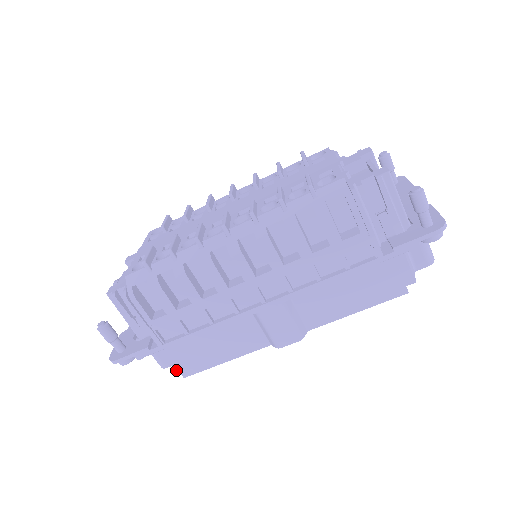
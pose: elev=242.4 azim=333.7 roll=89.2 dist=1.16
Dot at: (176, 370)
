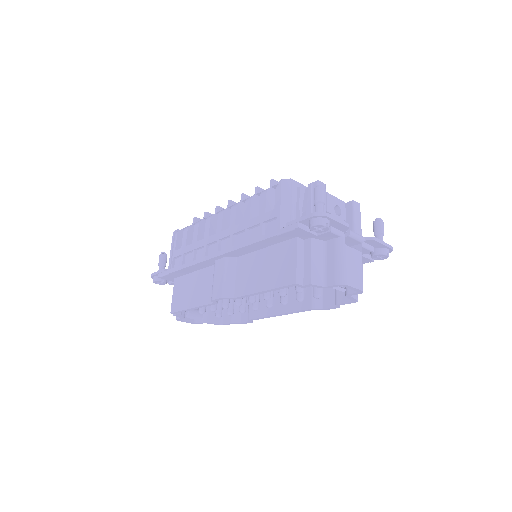
Dot at: occluded
